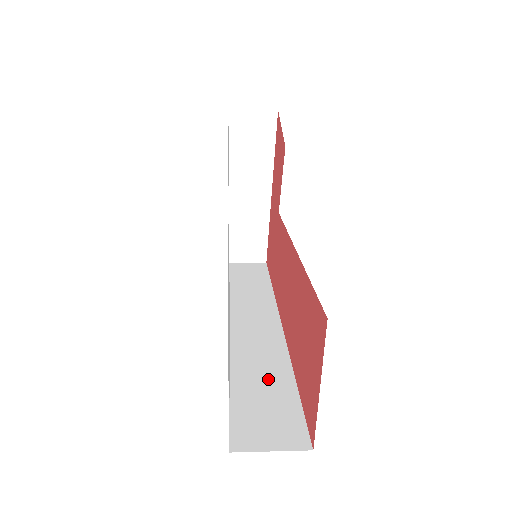
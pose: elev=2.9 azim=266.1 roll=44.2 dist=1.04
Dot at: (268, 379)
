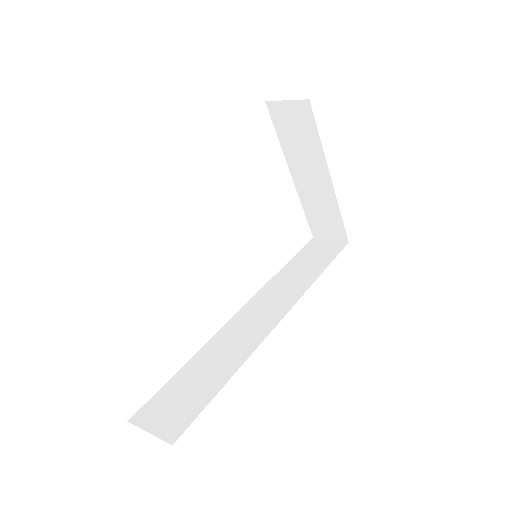
Dot at: (211, 372)
